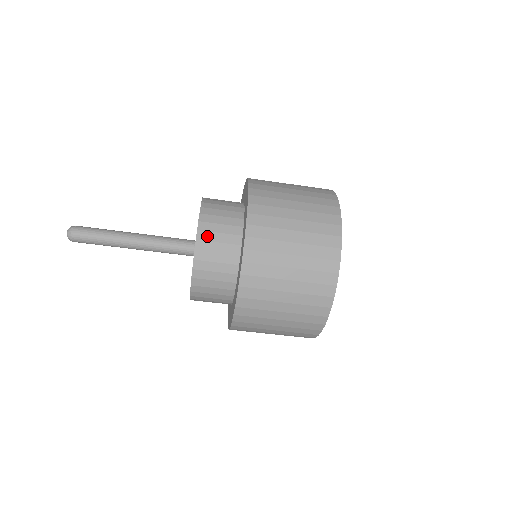
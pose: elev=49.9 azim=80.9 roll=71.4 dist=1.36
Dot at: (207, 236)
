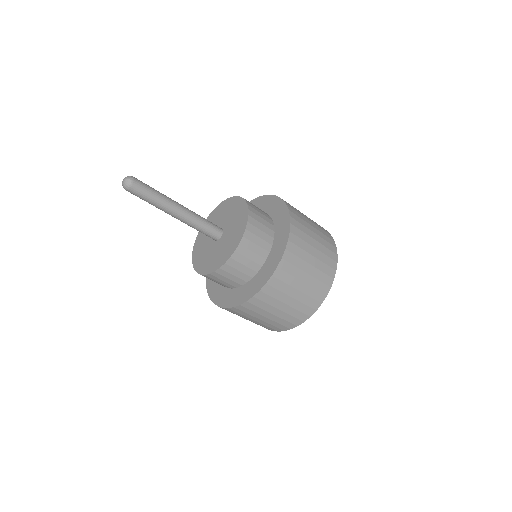
Dot at: (253, 229)
